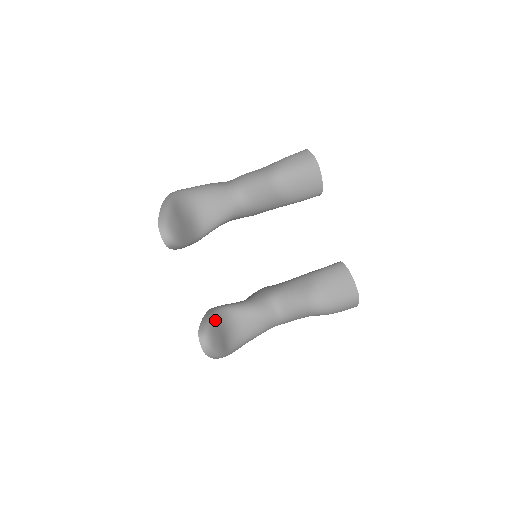
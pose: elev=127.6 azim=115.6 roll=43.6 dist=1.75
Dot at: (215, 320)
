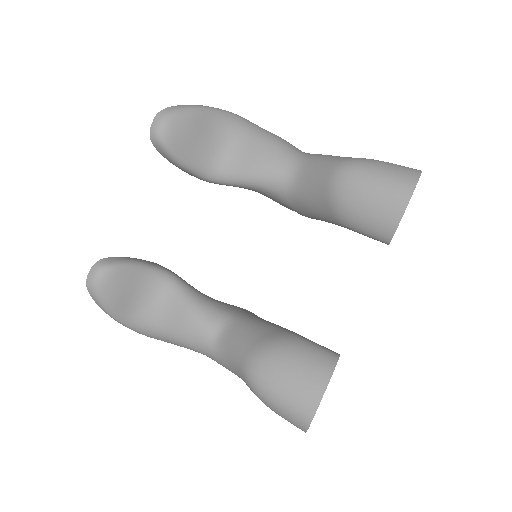
Dot at: (137, 270)
